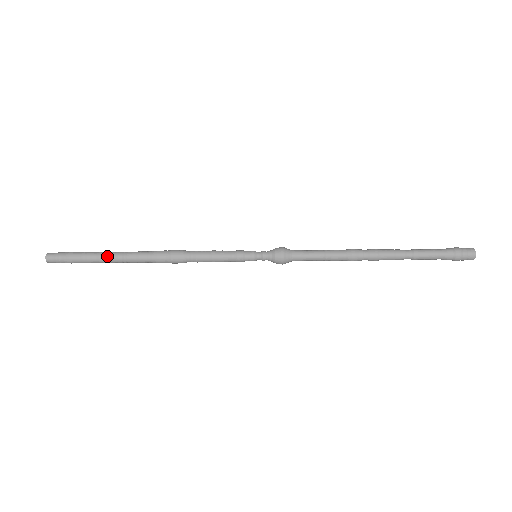
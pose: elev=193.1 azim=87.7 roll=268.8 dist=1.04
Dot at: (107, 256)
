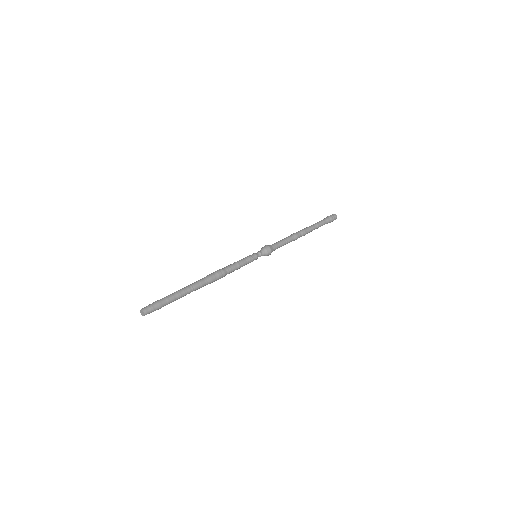
Dot at: occluded
